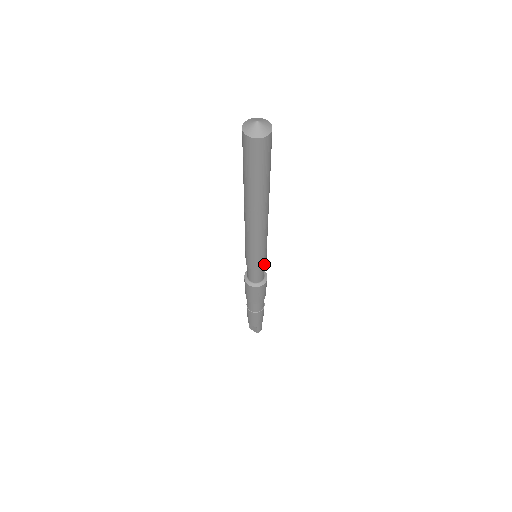
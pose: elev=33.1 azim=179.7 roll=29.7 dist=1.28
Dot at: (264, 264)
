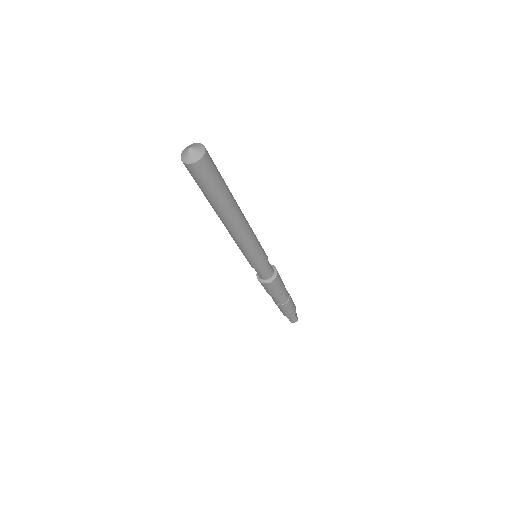
Dot at: (259, 266)
